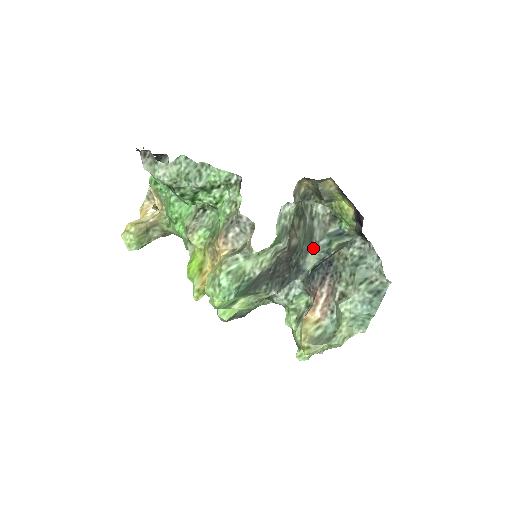
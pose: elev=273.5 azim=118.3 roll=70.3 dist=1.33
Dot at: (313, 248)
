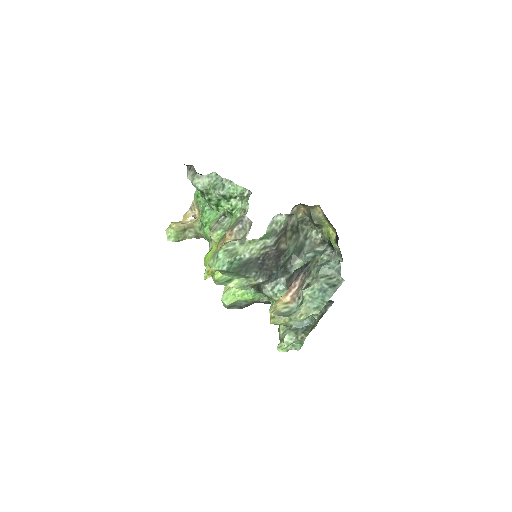
Dot at: (300, 257)
